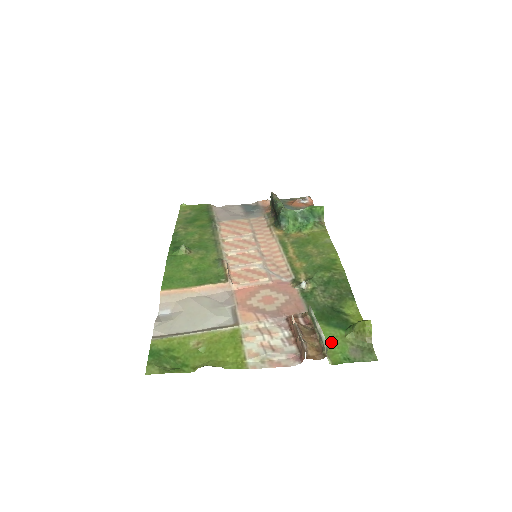
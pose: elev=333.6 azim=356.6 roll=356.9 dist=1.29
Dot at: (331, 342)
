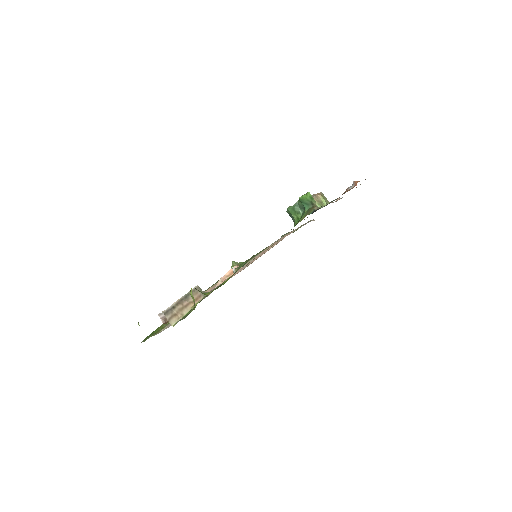
Dot at: occluded
